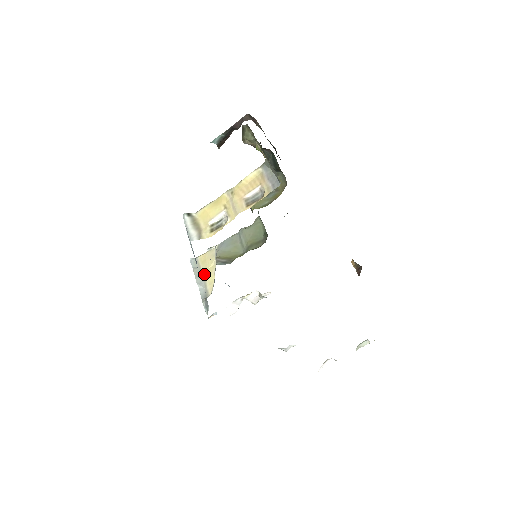
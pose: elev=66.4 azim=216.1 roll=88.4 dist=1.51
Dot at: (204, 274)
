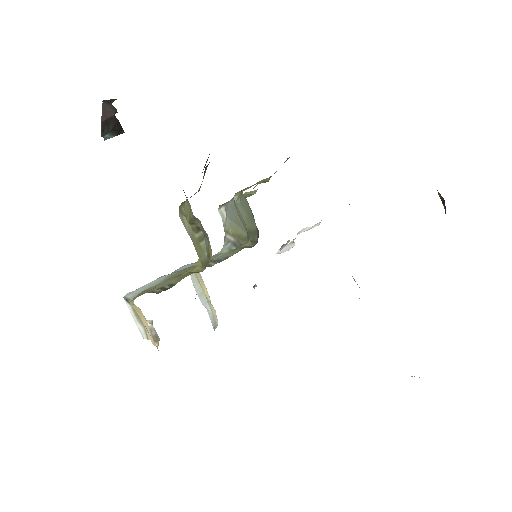
Dot at: (205, 295)
